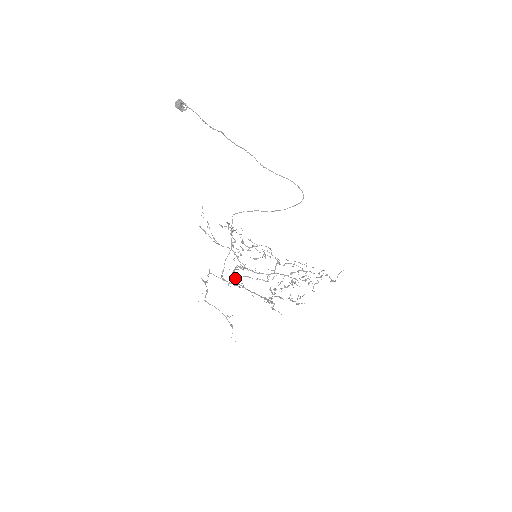
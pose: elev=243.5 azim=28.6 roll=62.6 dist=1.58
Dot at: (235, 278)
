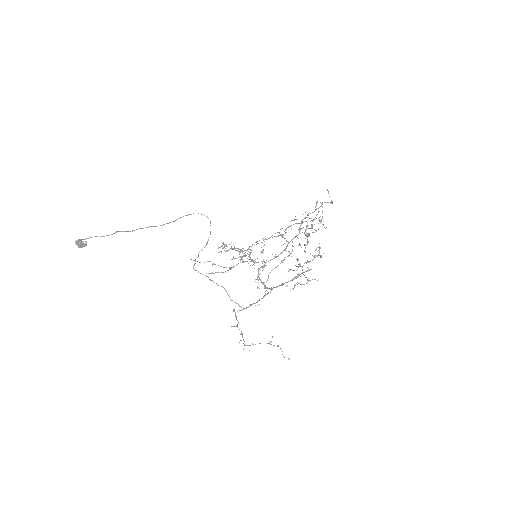
Dot at: occluded
